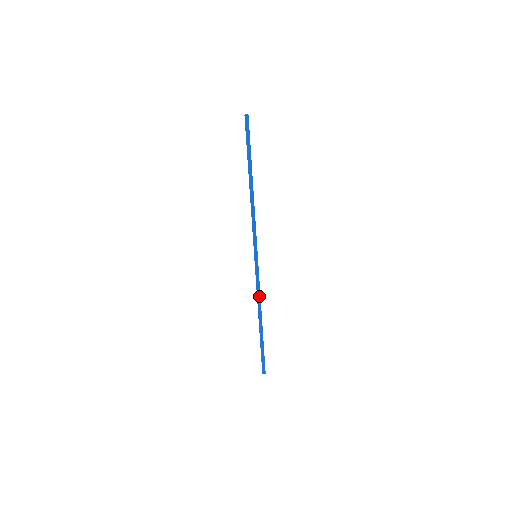
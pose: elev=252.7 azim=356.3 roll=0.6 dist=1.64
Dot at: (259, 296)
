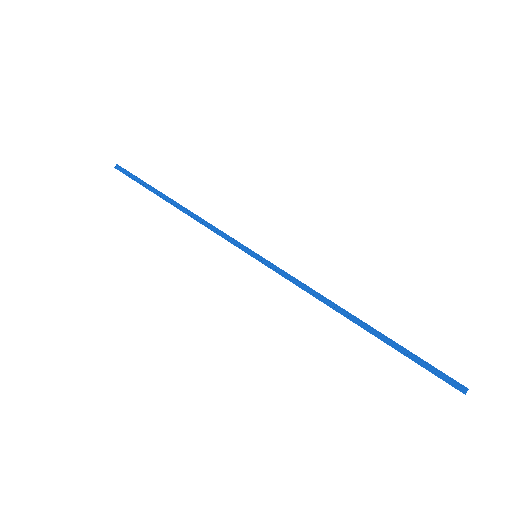
Dot at: (314, 293)
